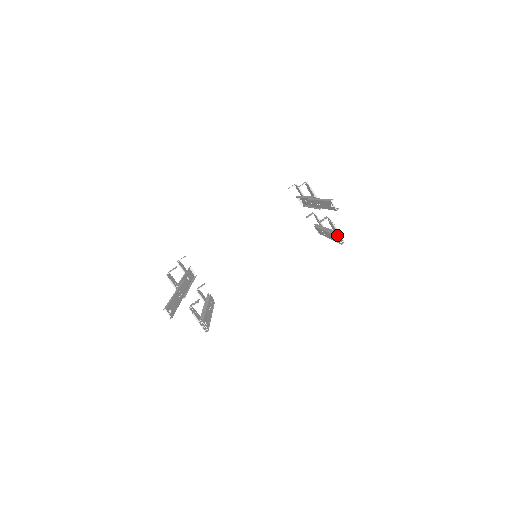
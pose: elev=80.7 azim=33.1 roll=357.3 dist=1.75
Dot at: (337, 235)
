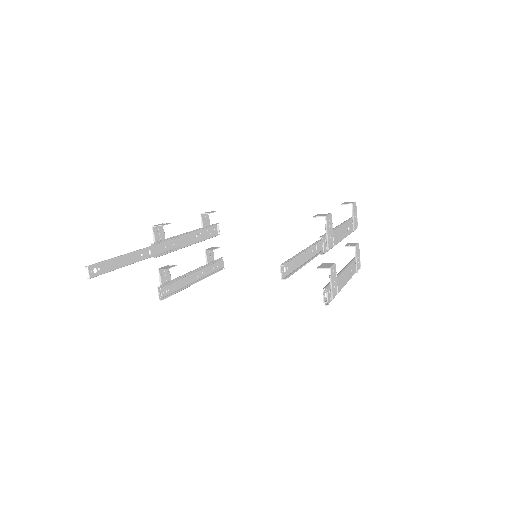
Dot at: occluded
